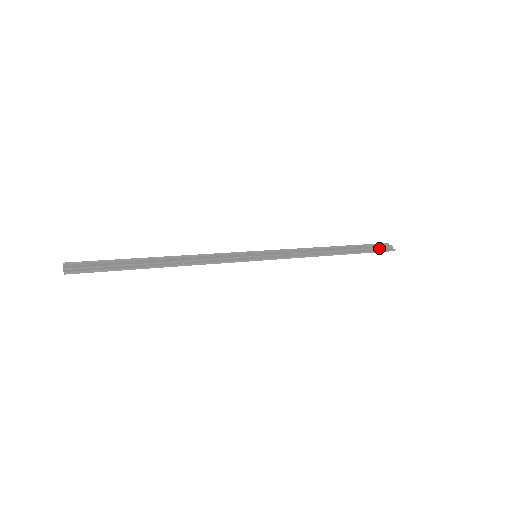
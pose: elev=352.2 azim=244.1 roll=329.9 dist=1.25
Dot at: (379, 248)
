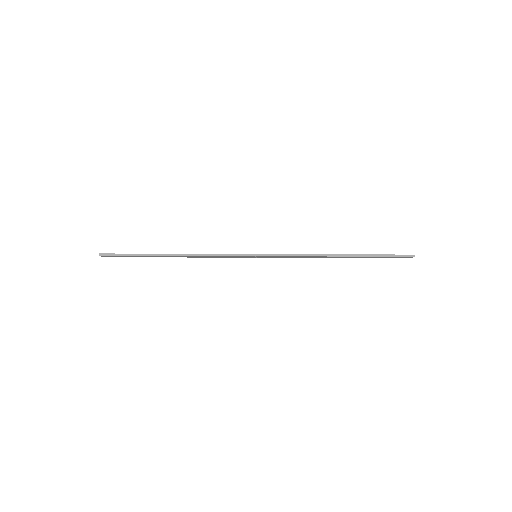
Dot at: (395, 255)
